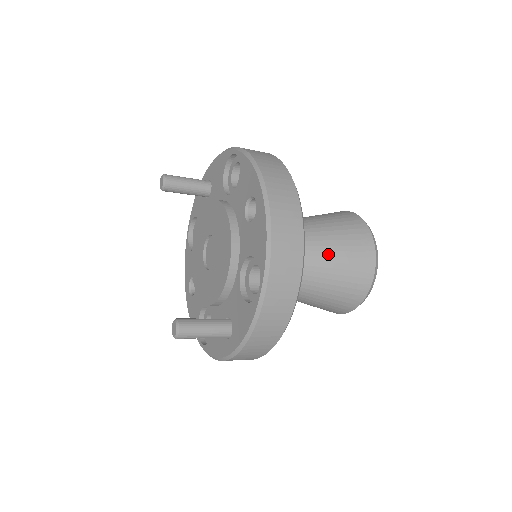
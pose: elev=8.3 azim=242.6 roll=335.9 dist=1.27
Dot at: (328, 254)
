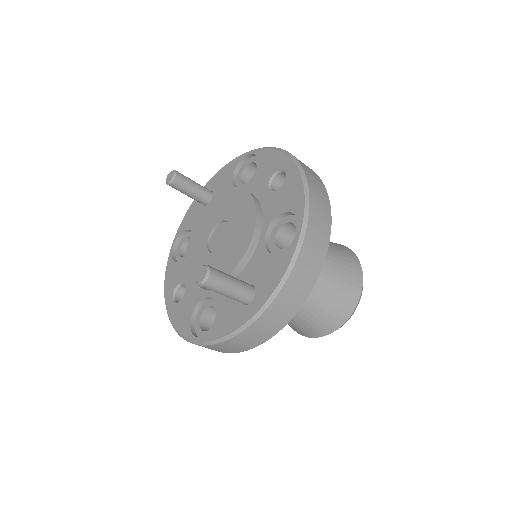
Dot at: occluded
